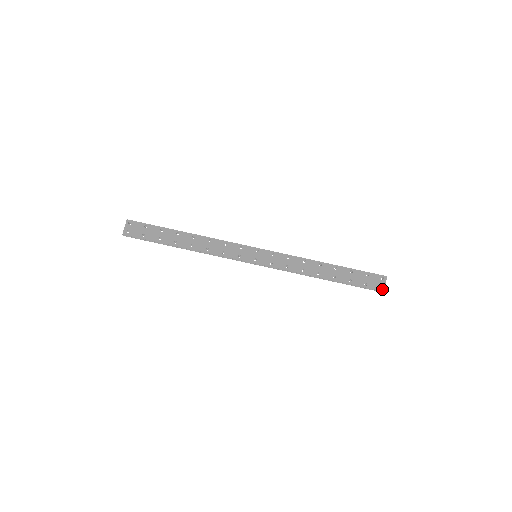
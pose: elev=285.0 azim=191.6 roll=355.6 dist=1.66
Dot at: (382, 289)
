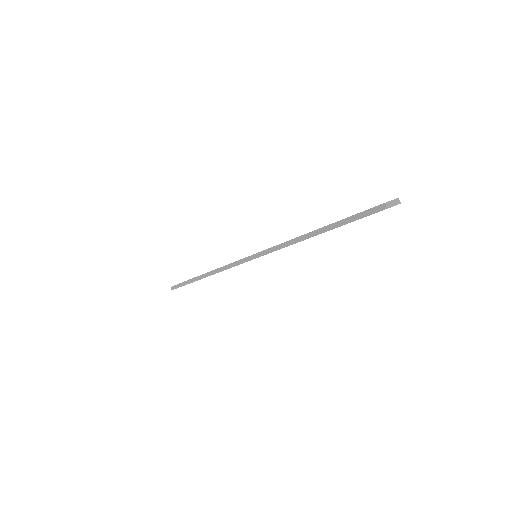
Dot at: (382, 204)
